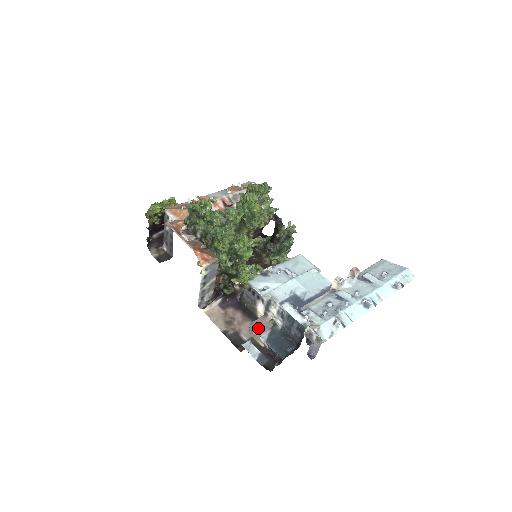
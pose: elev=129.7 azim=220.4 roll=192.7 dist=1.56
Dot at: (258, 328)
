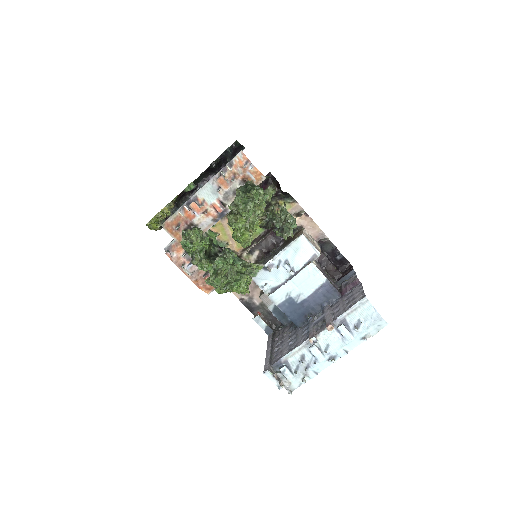
Dot at: (265, 301)
